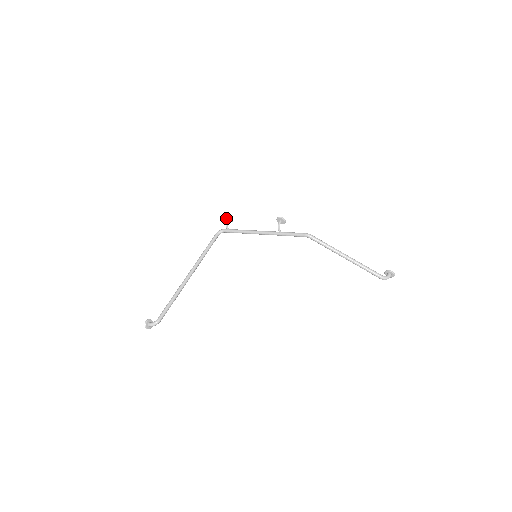
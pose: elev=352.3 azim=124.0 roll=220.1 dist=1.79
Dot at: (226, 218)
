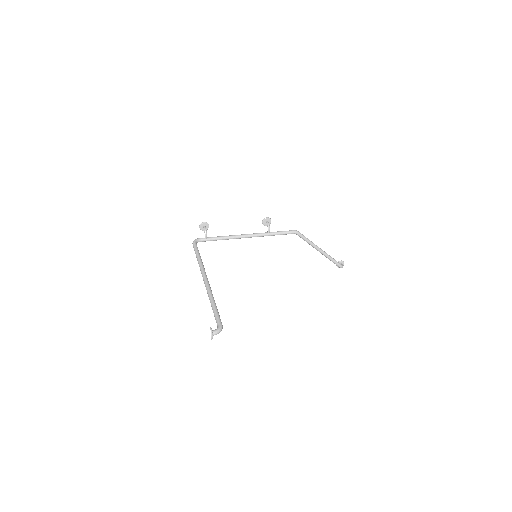
Dot at: (202, 226)
